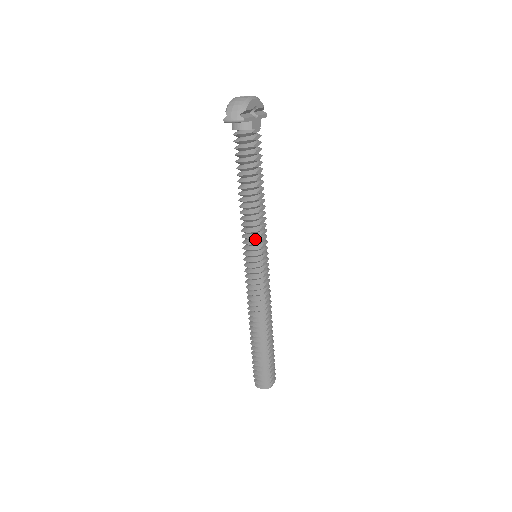
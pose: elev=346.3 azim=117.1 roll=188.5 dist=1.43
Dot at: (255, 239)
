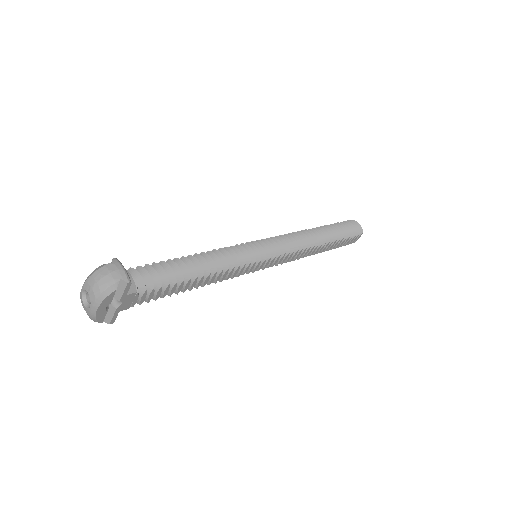
Dot at: occluded
